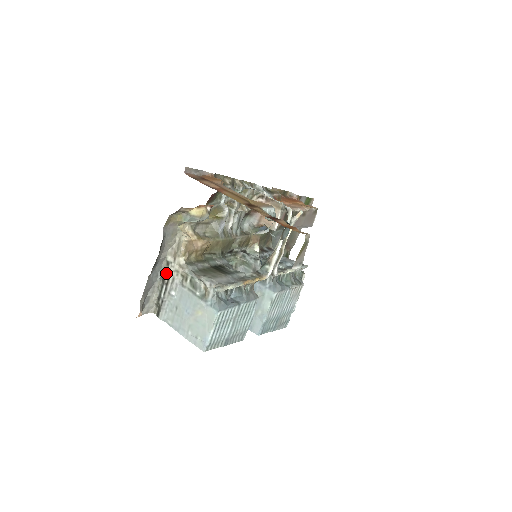
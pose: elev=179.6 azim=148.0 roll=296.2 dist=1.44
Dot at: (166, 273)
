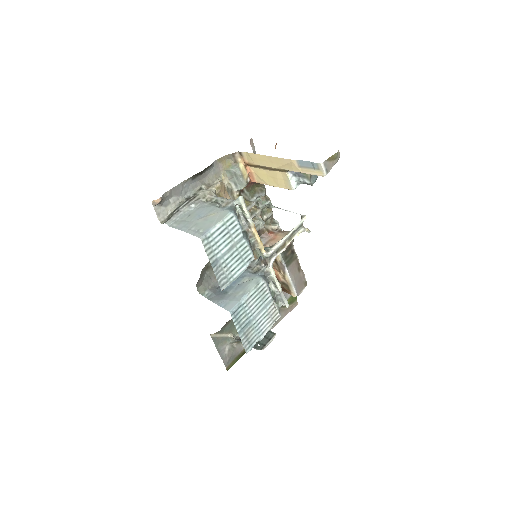
Dot at: (194, 195)
